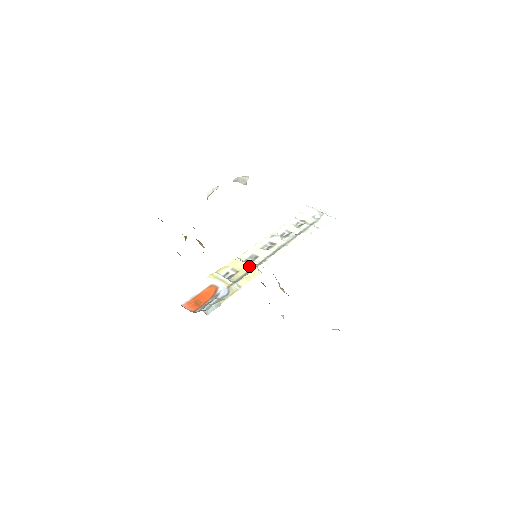
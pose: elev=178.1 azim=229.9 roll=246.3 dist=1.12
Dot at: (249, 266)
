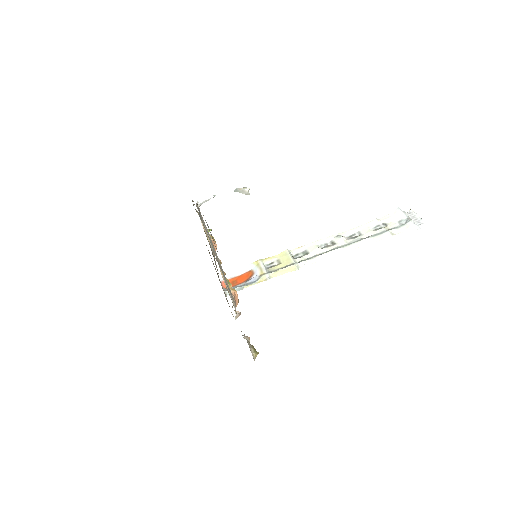
Dot at: (292, 261)
